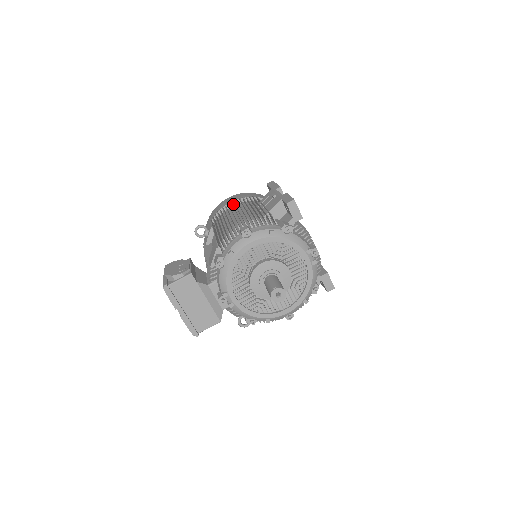
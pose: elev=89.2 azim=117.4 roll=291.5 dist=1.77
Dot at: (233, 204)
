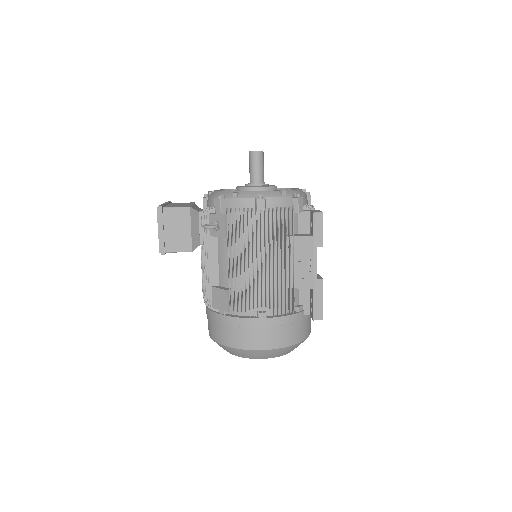
Dot at: occluded
